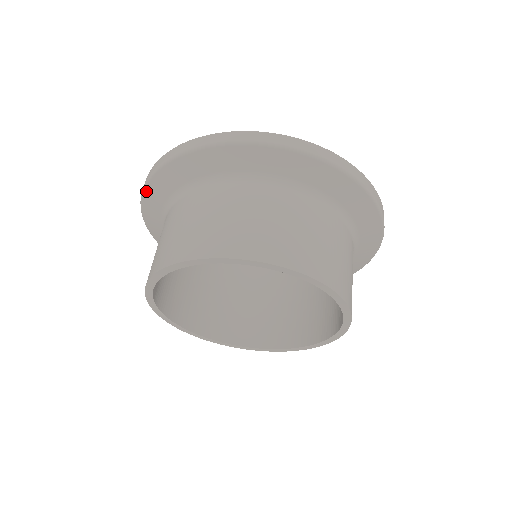
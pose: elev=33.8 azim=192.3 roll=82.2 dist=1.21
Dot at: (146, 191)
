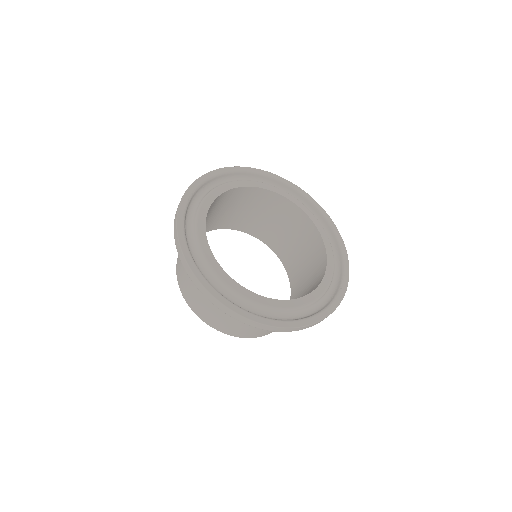
Dot at: occluded
